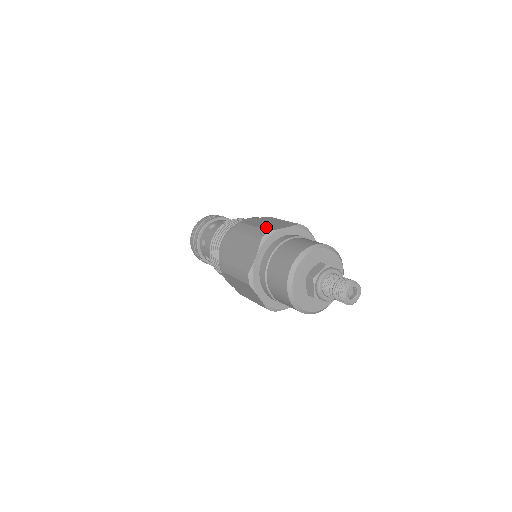
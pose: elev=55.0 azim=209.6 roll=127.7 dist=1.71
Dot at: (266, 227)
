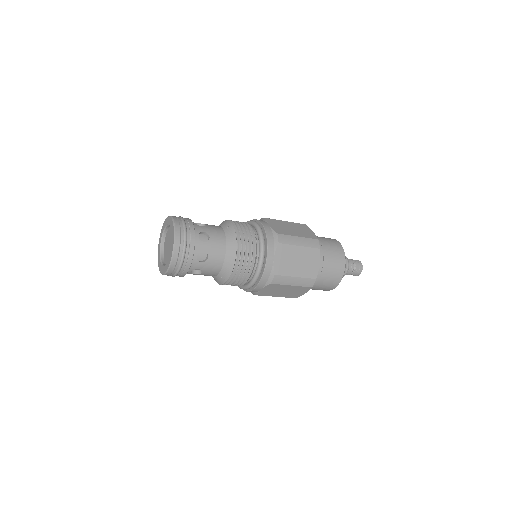
Dot at: (307, 235)
